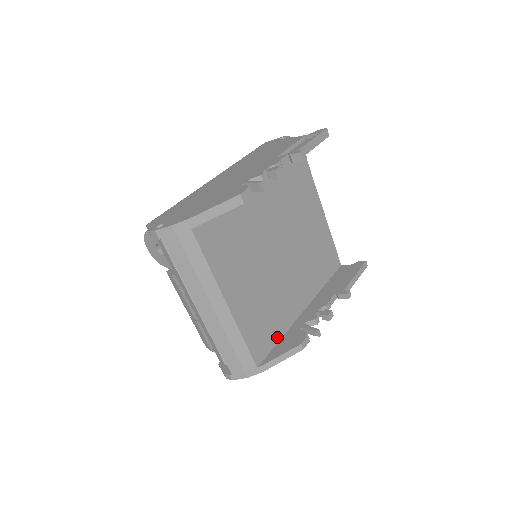
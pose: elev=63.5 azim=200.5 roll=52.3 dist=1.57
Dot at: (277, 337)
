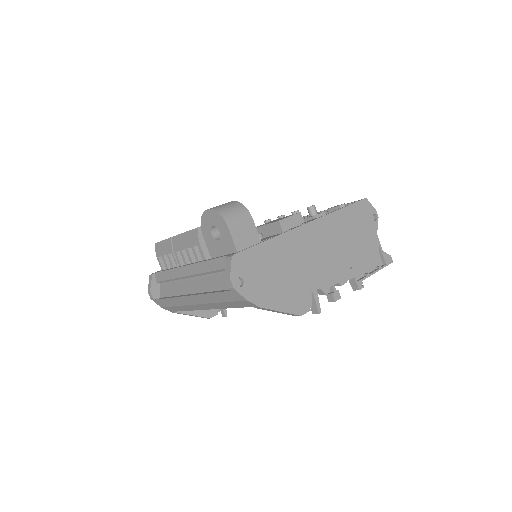
Dot at: occluded
